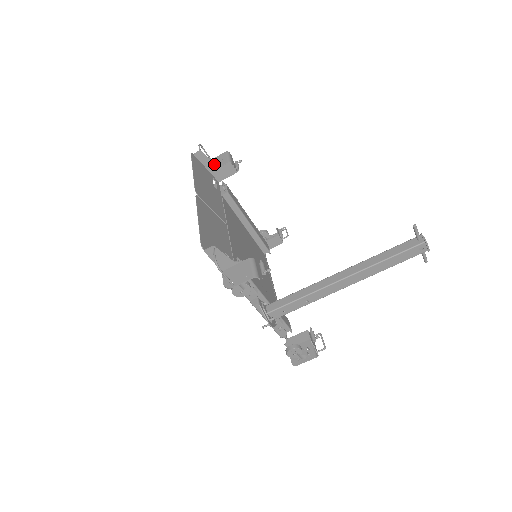
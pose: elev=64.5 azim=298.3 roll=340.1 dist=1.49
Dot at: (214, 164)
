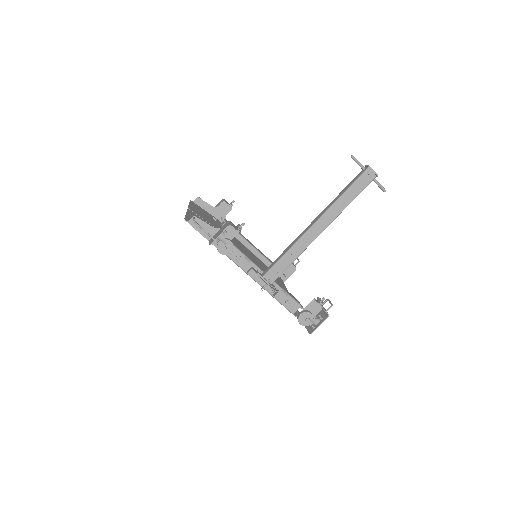
Dot at: (211, 206)
